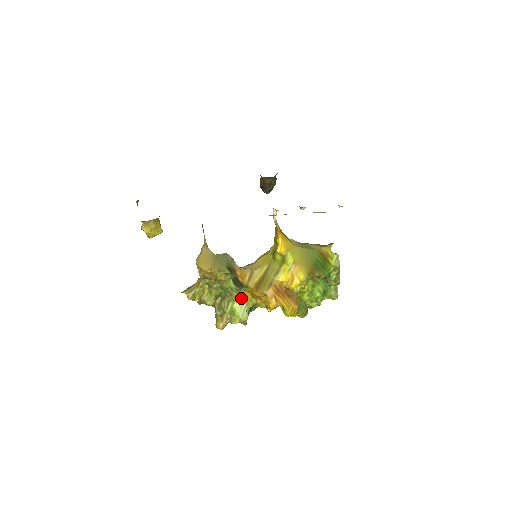
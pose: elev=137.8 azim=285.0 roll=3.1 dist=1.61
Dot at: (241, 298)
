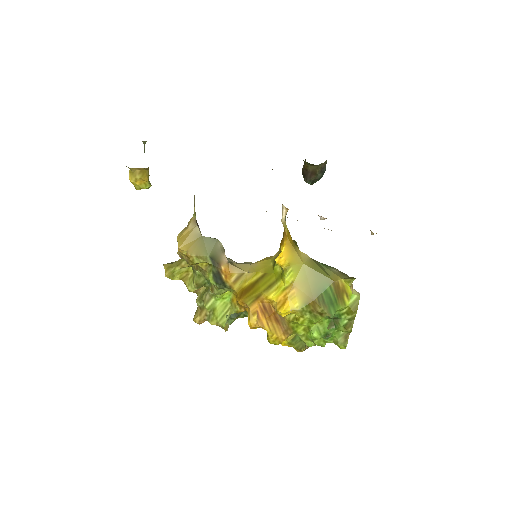
Dot at: (227, 298)
